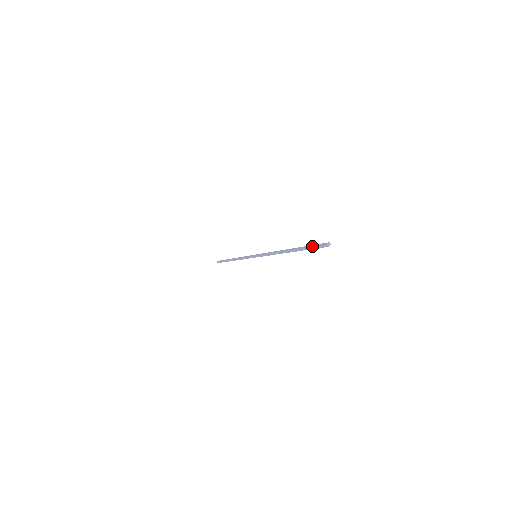
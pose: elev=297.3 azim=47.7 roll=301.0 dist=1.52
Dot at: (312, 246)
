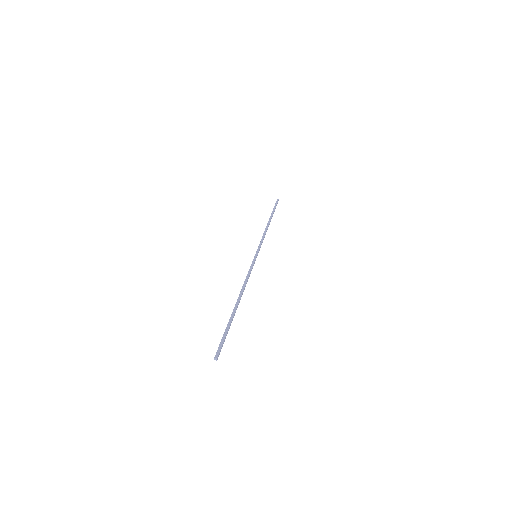
Dot at: (222, 339)
